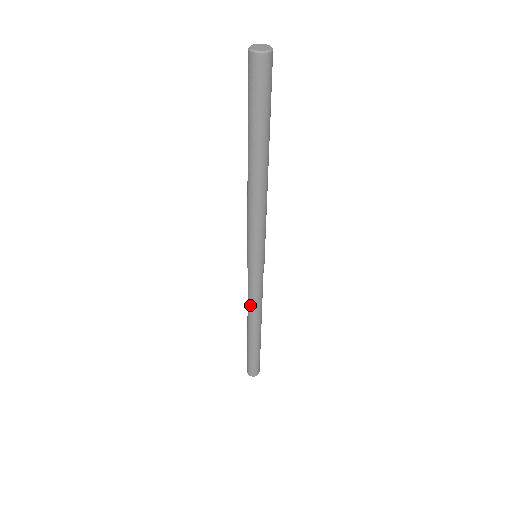
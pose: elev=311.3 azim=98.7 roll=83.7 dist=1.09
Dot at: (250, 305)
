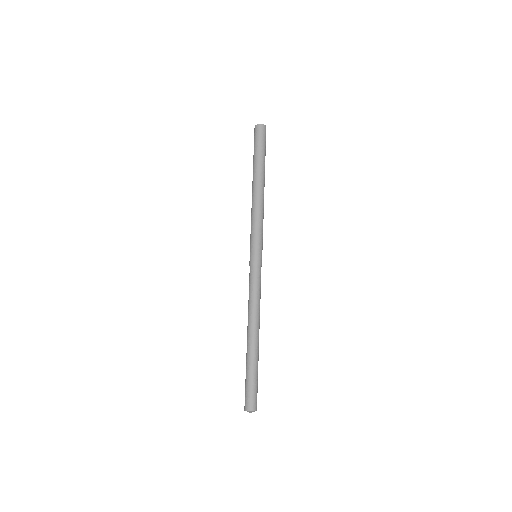
Dot at: (251, 303)
